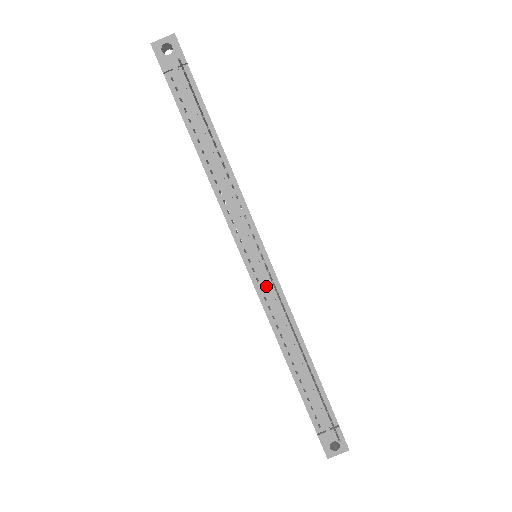
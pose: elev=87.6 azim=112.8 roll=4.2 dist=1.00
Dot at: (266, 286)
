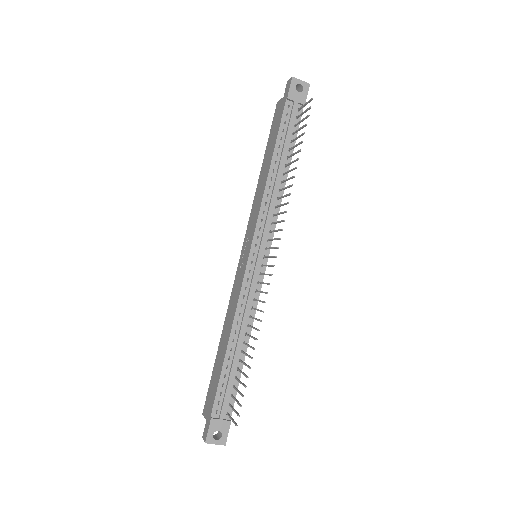
Dot at: (253, 280)
